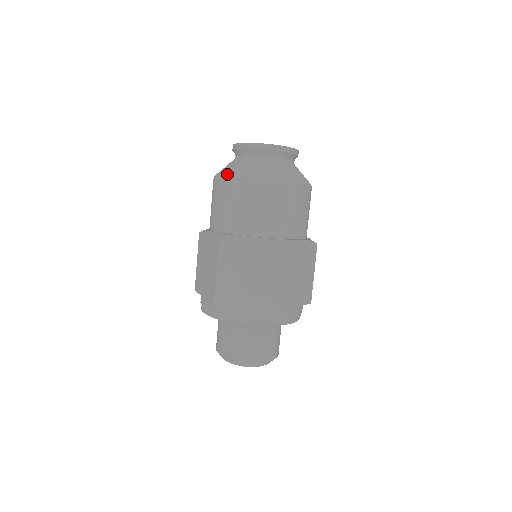
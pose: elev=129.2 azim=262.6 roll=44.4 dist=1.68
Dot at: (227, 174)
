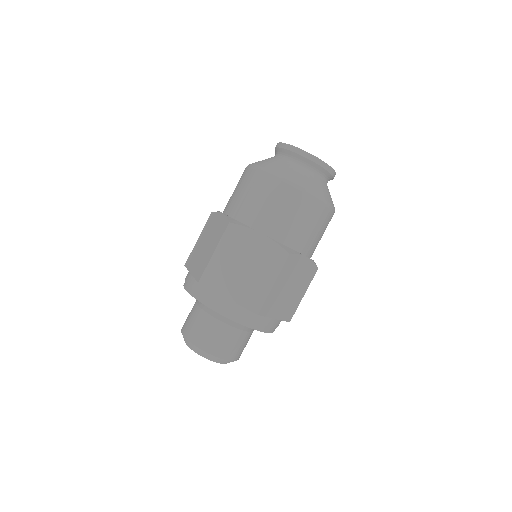
Dot at: (261, 166)
